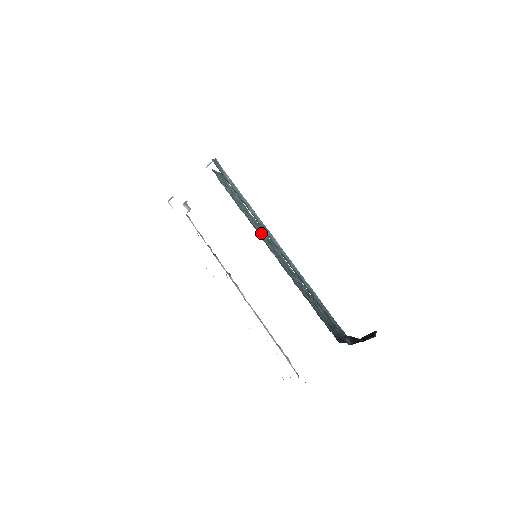
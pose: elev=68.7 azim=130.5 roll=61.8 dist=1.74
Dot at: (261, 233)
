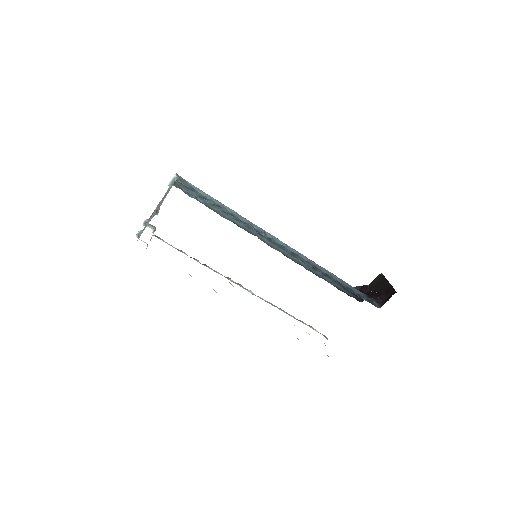
Dot at: (251, 230)
